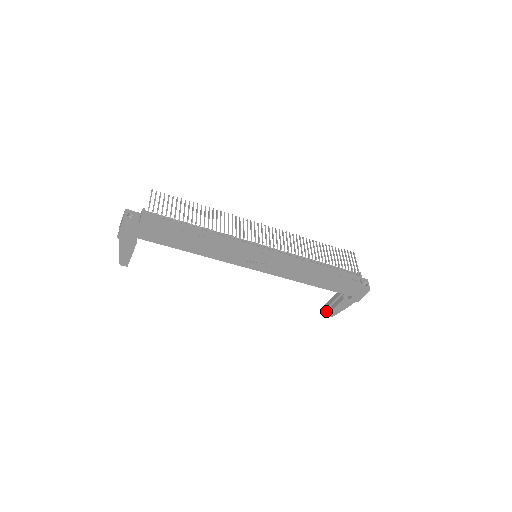
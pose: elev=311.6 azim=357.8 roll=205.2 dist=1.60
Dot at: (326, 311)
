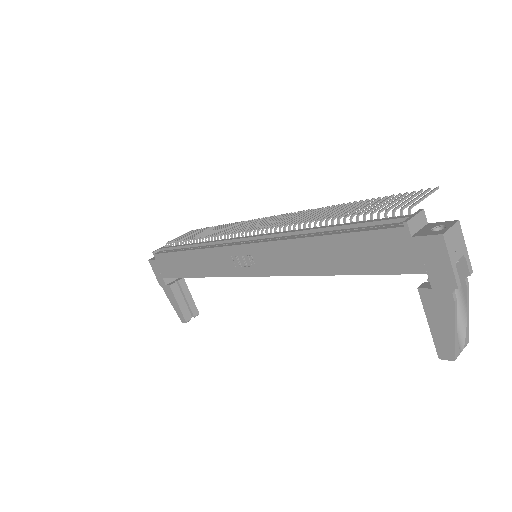
Dot at: occluded
